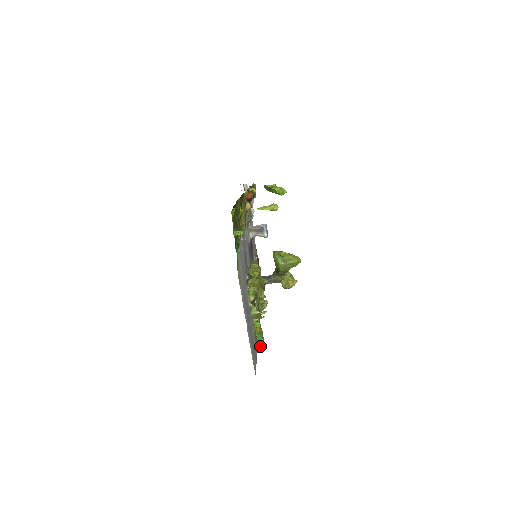
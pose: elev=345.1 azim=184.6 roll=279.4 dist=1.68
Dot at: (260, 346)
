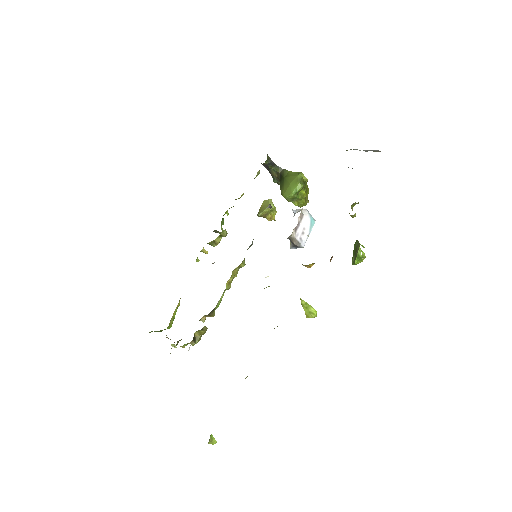
Dot at: occluded
